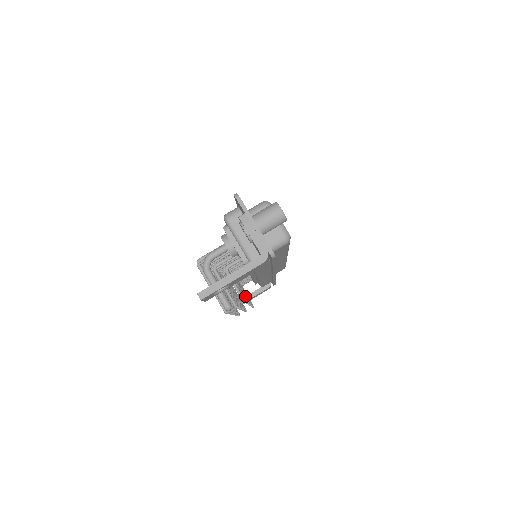
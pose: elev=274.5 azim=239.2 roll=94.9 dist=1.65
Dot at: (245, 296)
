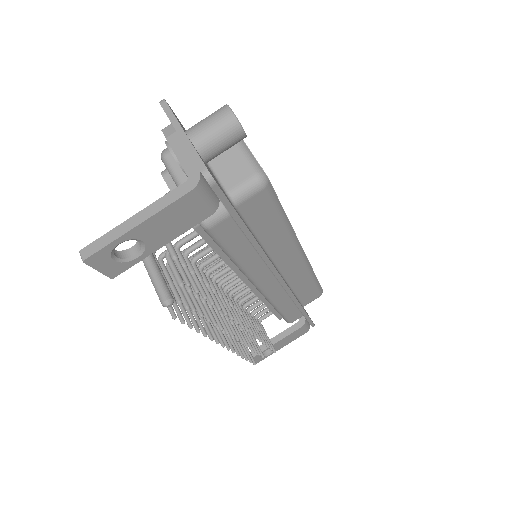
Dot at: (233, 311)
